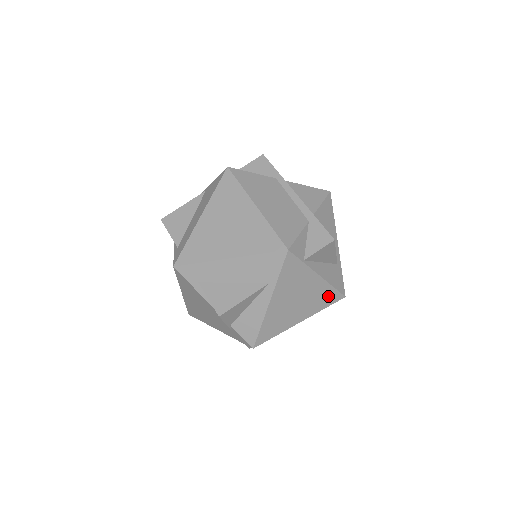
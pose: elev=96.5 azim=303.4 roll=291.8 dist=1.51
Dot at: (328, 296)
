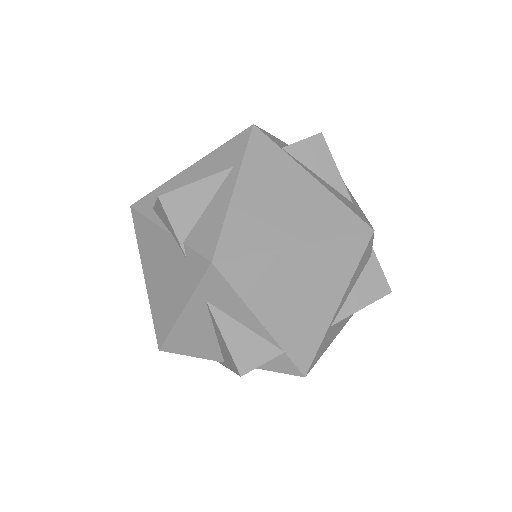
Dot at: (339, 217)
